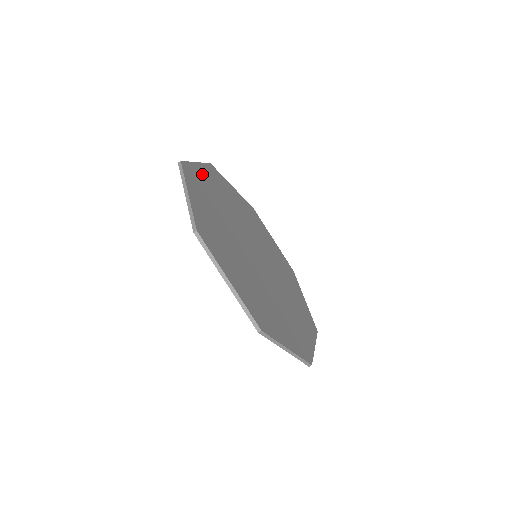
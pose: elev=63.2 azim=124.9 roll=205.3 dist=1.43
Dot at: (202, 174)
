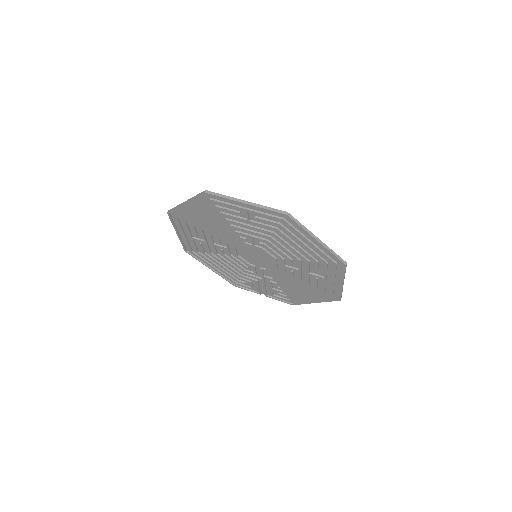
Dot at: occluded
